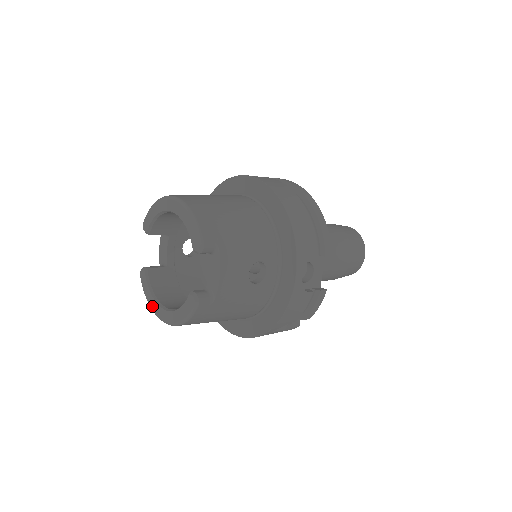
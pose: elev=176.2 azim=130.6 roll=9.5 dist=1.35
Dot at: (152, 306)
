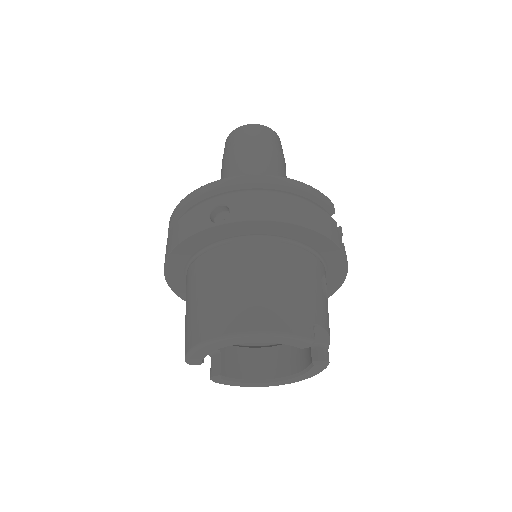
Dot at: (255, 386)
